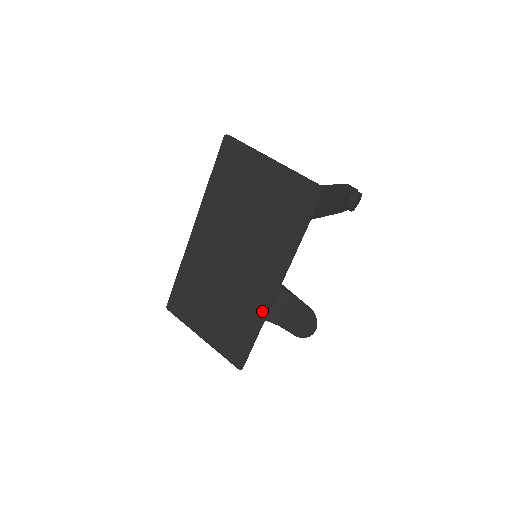
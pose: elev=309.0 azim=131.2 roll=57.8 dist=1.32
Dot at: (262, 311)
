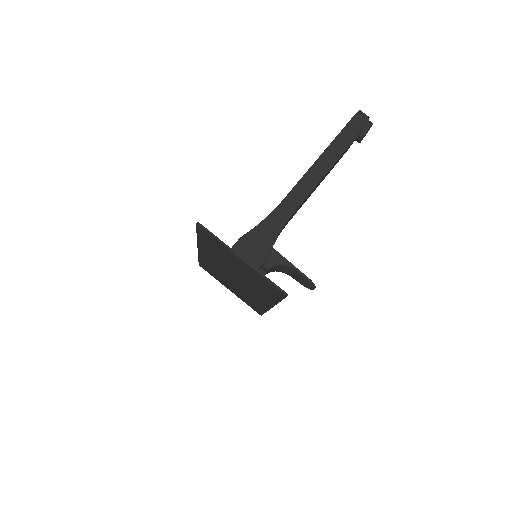
Dot at: (265, 308)
